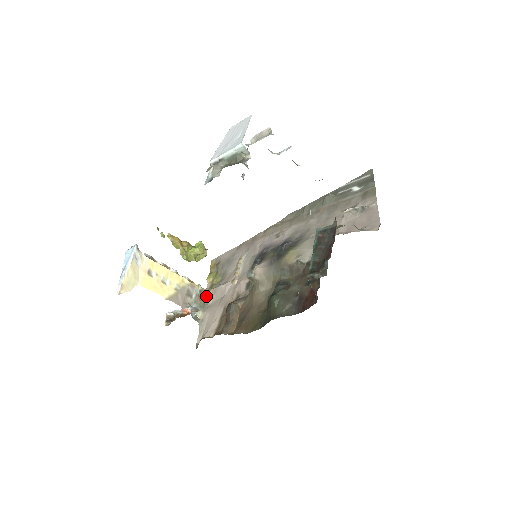
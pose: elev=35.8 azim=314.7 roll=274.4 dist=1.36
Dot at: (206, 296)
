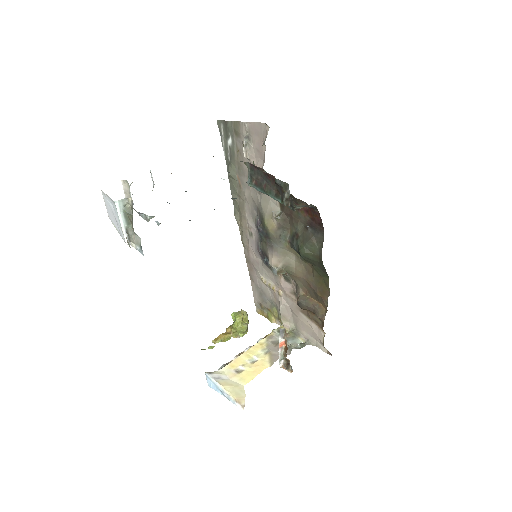
Dot at: (286, 328)
